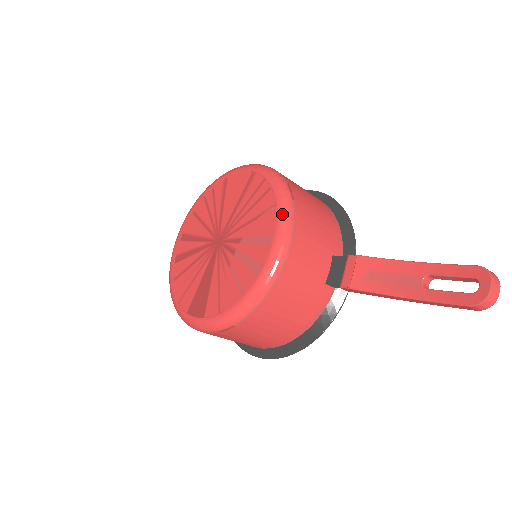
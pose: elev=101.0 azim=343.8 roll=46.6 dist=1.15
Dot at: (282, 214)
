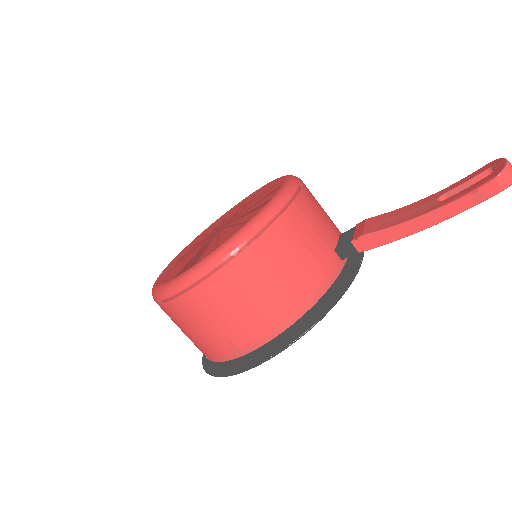
Dot at: (290, 177)
